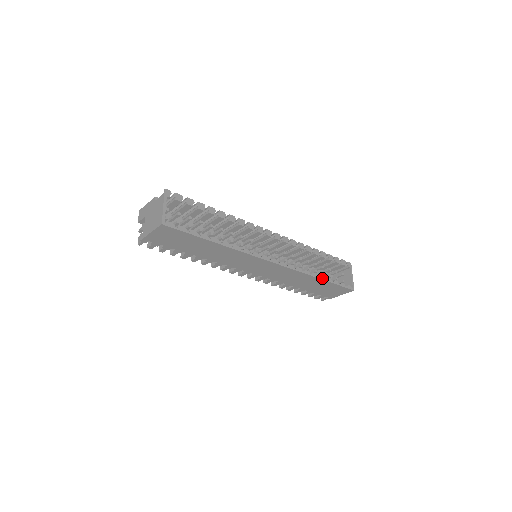
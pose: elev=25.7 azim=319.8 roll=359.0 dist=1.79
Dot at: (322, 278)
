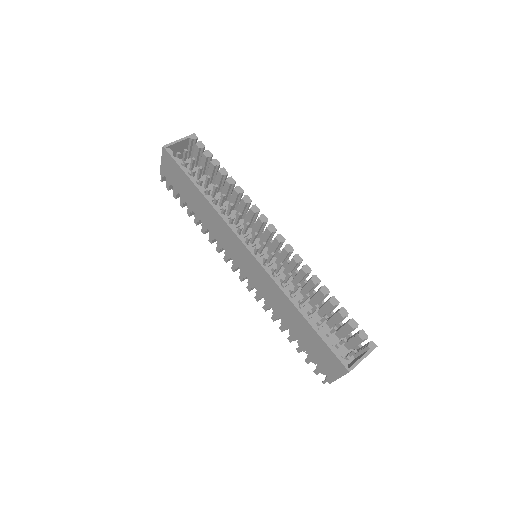
Dot at: (305, 315)
